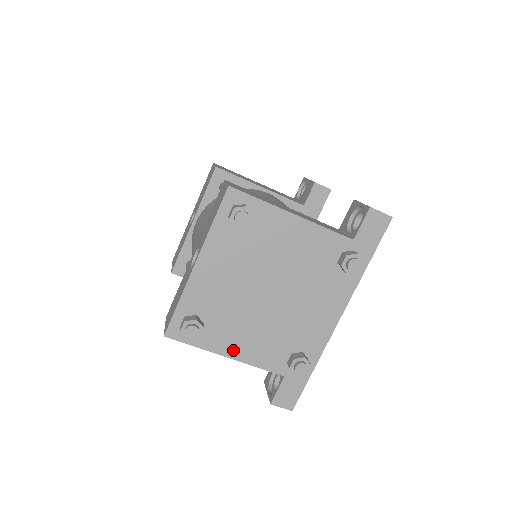
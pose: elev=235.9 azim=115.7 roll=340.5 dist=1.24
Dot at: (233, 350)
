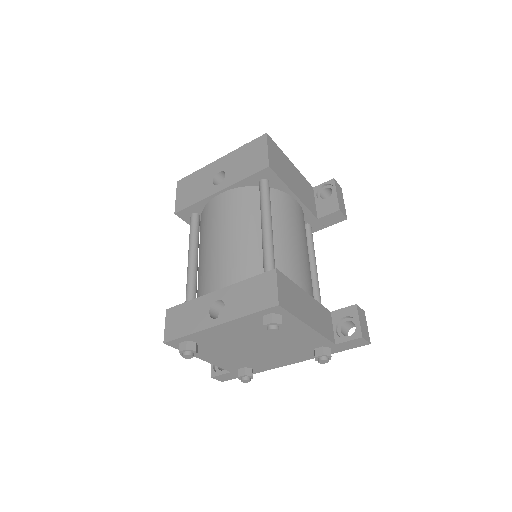
Dot at: (207, 358)
